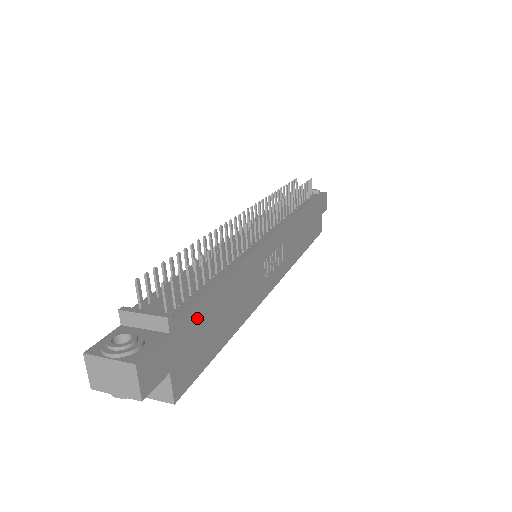
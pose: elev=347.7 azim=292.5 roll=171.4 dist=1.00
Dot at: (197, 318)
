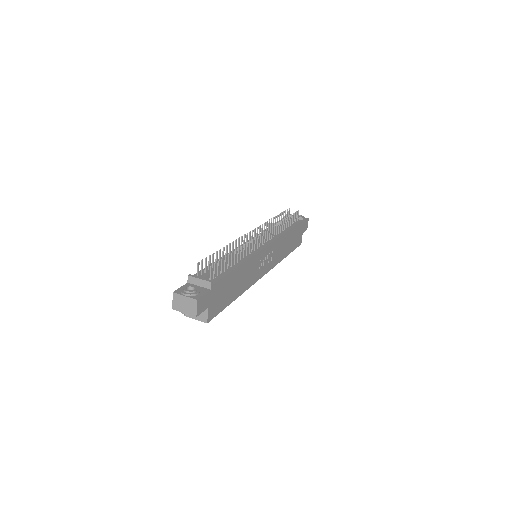
Dot at: (223, 285)
